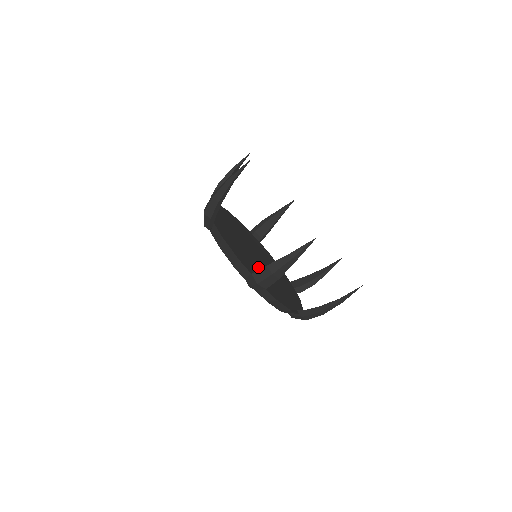
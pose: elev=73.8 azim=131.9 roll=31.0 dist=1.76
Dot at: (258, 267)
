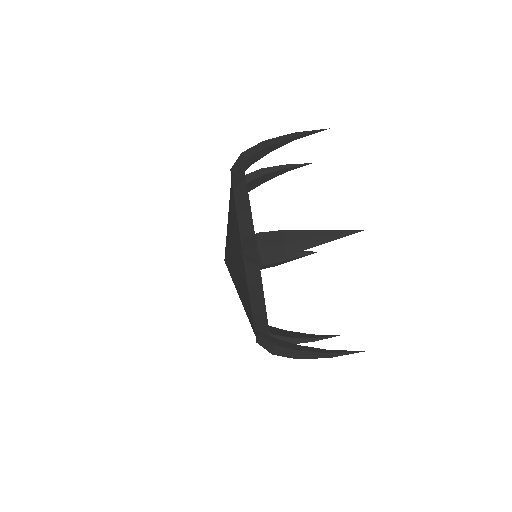
Dot at: occluded
